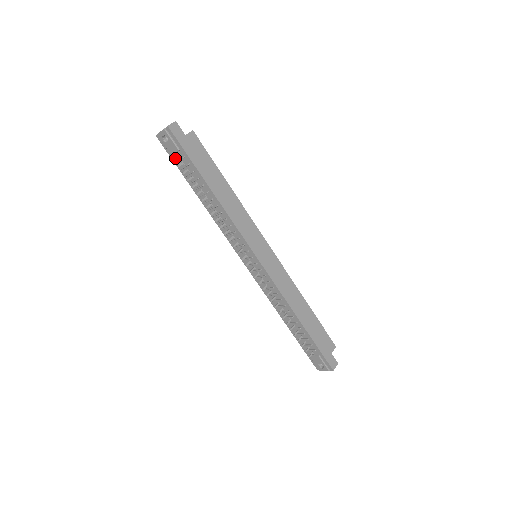
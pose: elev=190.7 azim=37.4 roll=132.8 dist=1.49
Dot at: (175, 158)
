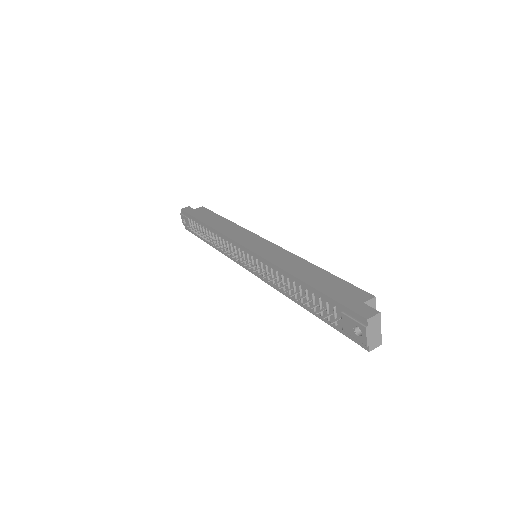
Dot at: (188, 226)
